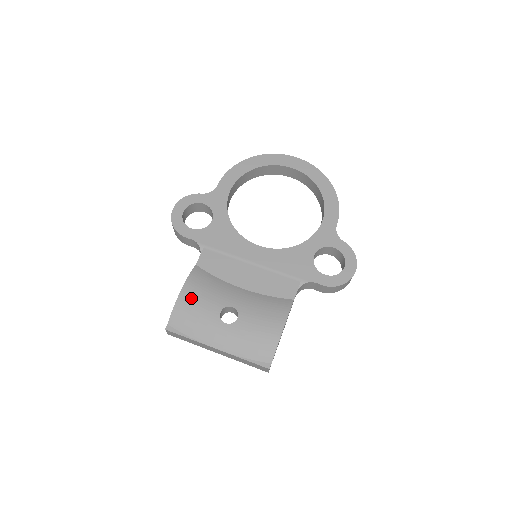
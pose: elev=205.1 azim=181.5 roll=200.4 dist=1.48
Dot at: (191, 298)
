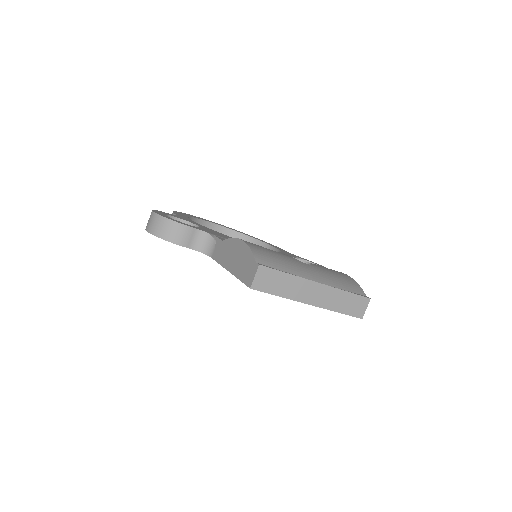
Dot at: (258, 245)
